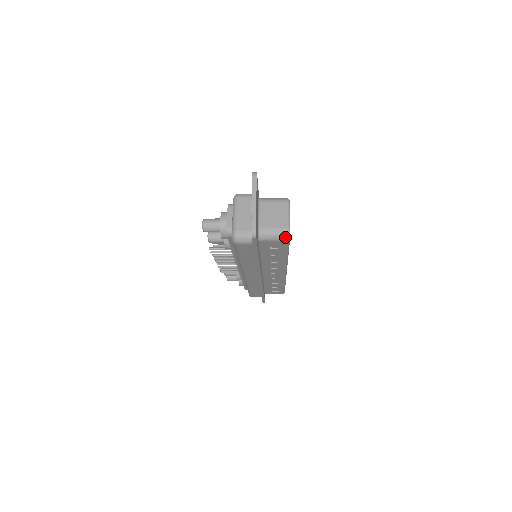
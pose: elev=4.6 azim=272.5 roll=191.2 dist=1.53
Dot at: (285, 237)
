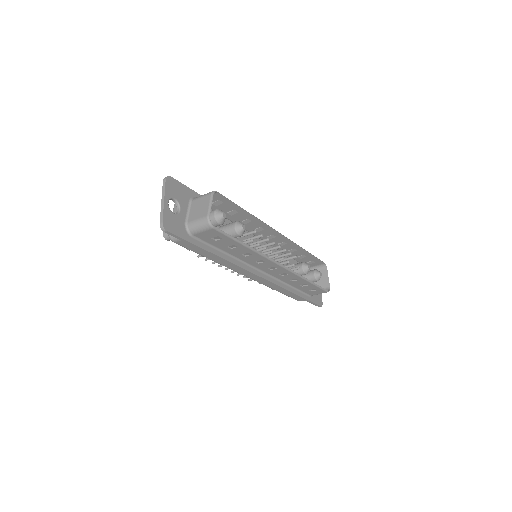
Dot at: (207, 225)
